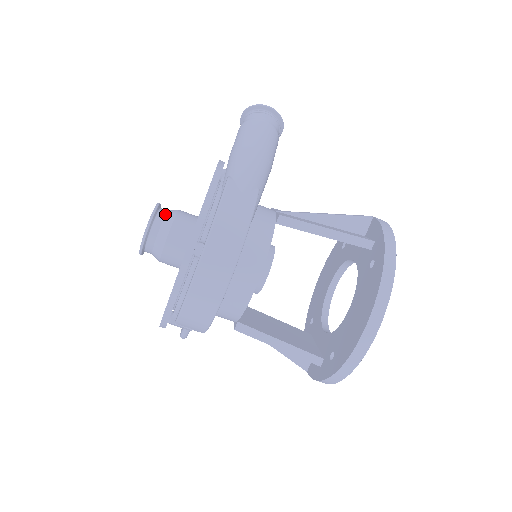
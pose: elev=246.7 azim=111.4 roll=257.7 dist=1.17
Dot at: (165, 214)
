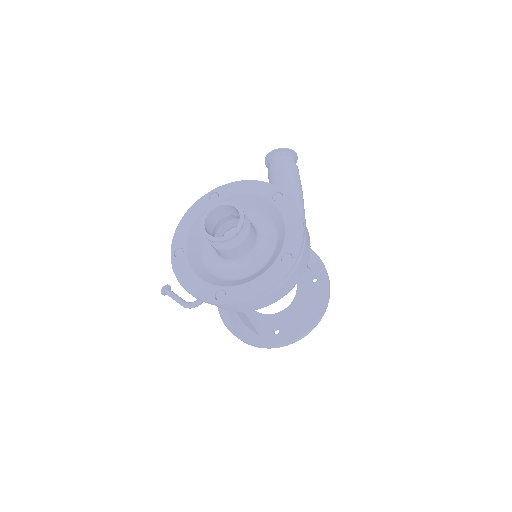
Dot at: occluded
